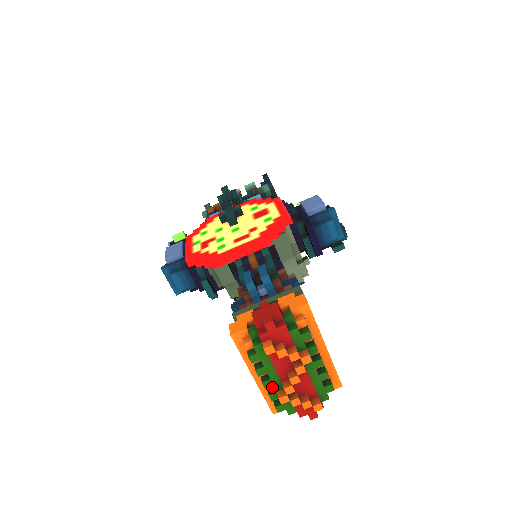
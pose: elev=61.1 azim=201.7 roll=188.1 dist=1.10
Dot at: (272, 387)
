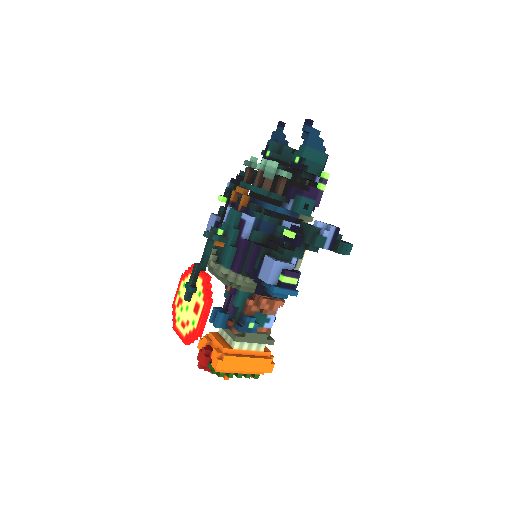
Dot at: occluded
